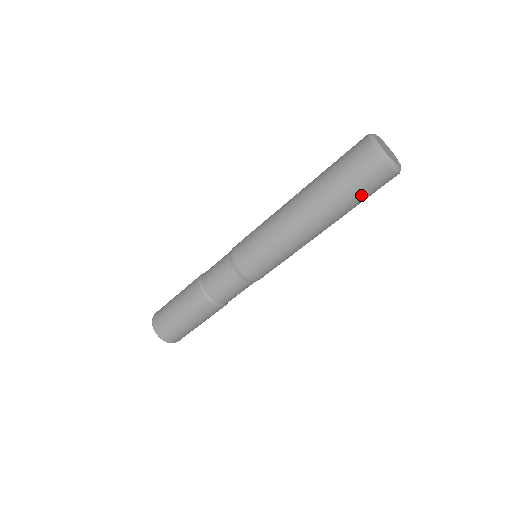
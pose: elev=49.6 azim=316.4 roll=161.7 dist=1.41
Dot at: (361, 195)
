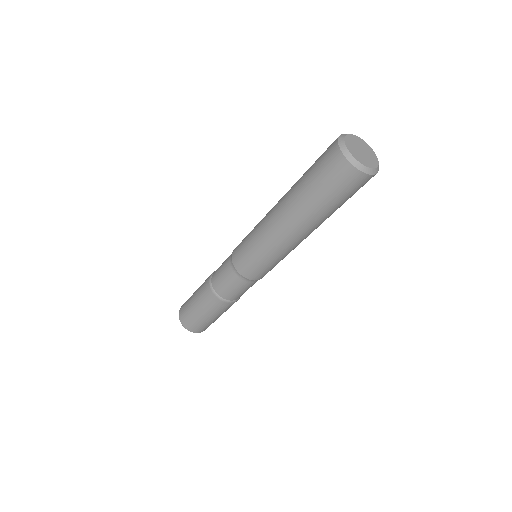
Dot at: occluded
